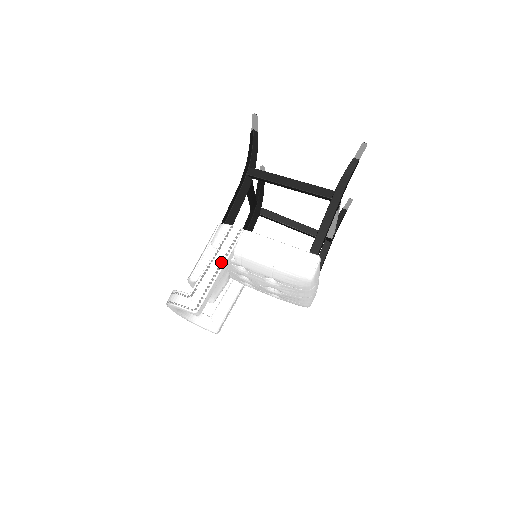
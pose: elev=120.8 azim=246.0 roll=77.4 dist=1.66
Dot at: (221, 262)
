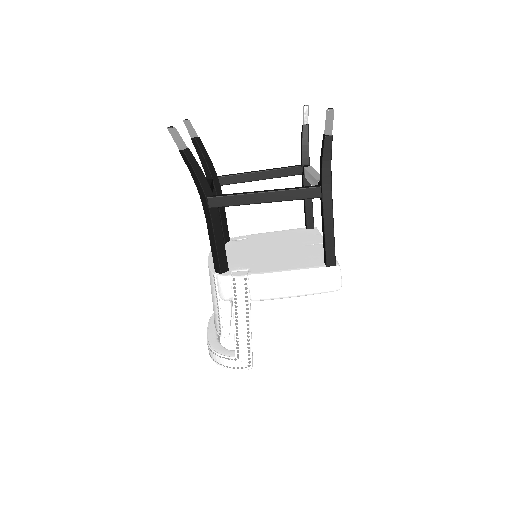
Dot at: (246, 318)
